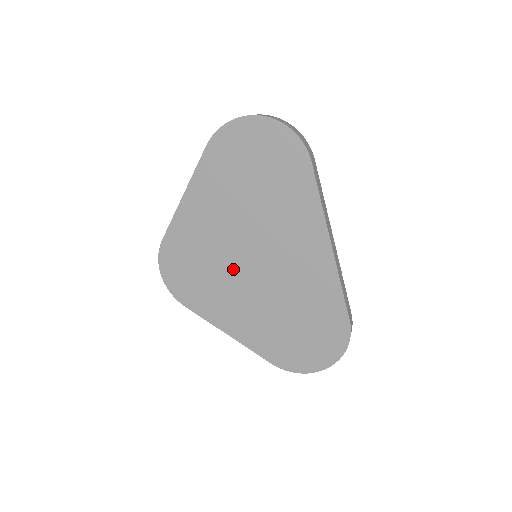
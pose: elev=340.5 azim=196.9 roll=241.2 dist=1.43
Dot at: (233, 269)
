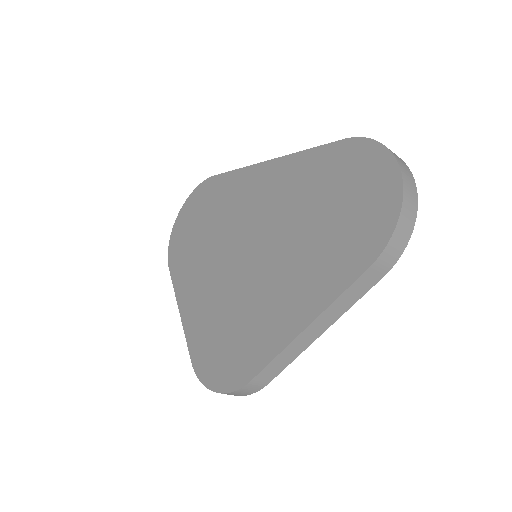
Dot at: (245, 282)
